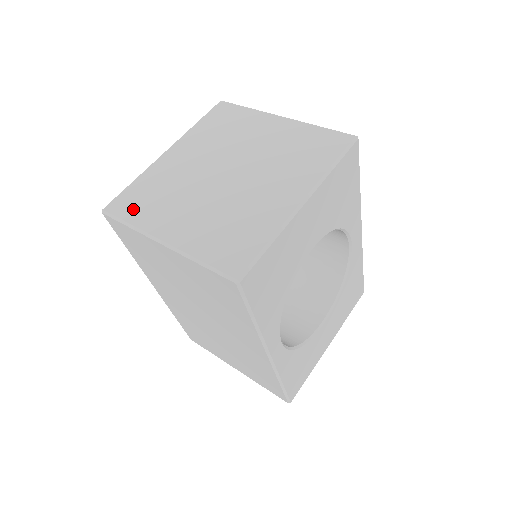
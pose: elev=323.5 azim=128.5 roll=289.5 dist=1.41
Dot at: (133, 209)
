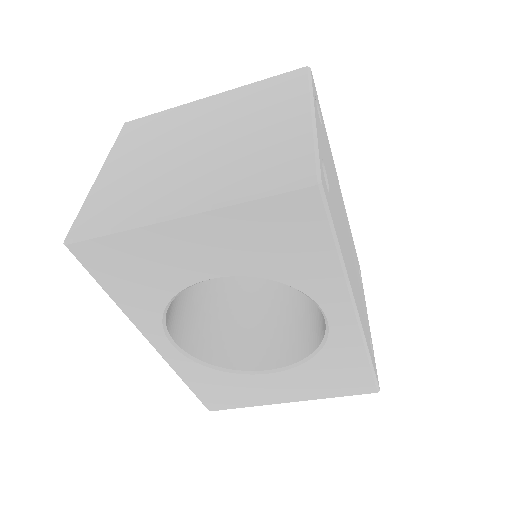
Dot at: (130, 134)
